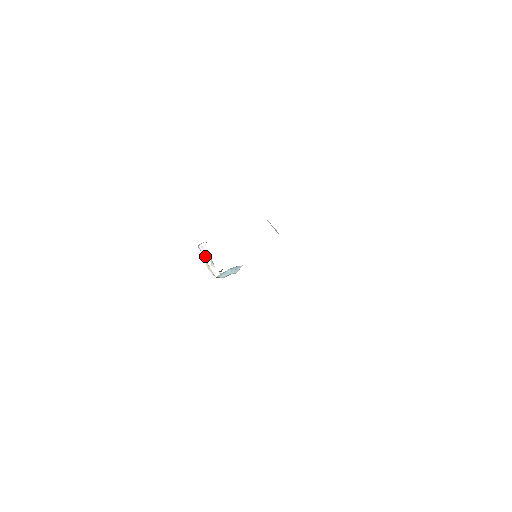
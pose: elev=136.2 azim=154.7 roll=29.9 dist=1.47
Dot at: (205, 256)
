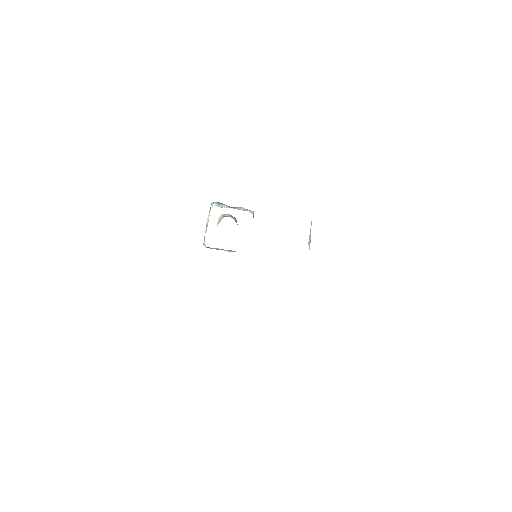
Dot at: (207, 219)
